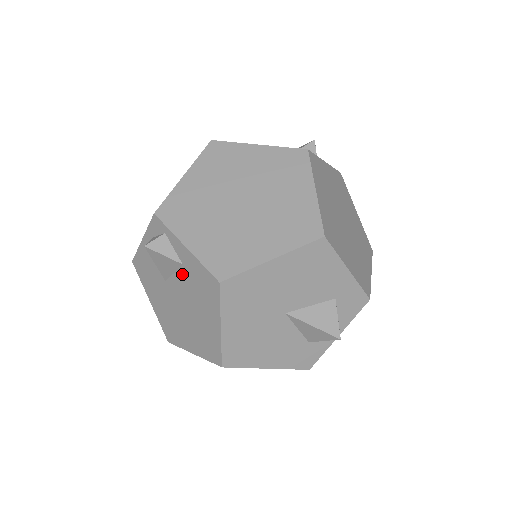
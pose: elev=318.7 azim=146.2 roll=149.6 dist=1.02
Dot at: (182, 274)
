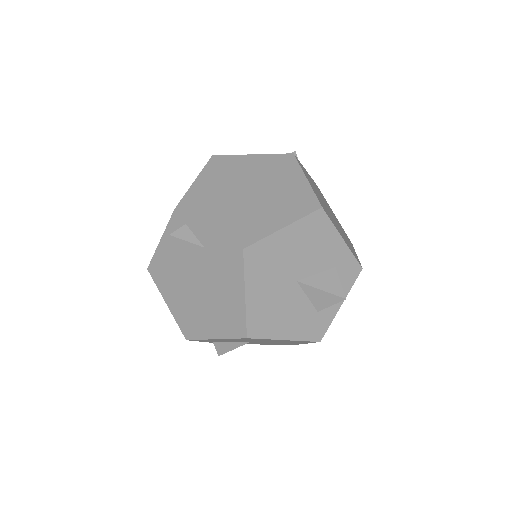
Dot at: (203, 258)
